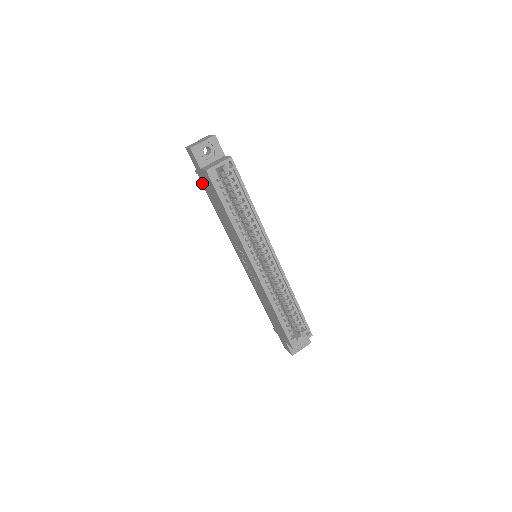
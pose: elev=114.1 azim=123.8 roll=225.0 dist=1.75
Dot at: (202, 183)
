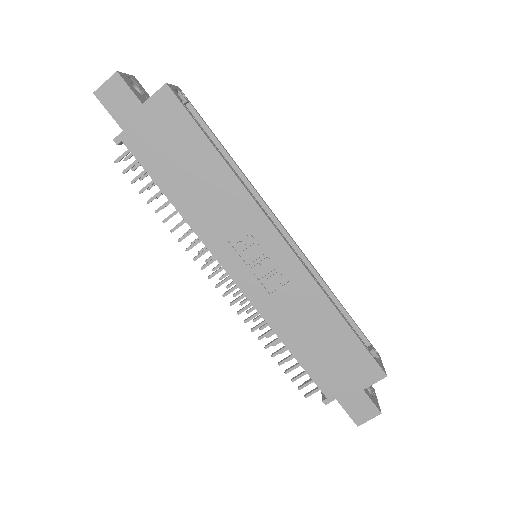
Dot at: (135, 153)
